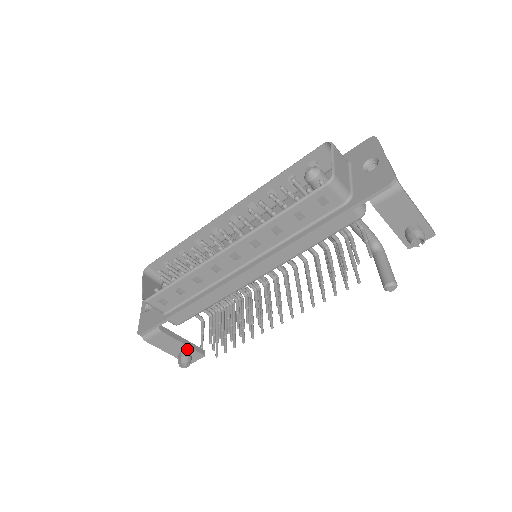
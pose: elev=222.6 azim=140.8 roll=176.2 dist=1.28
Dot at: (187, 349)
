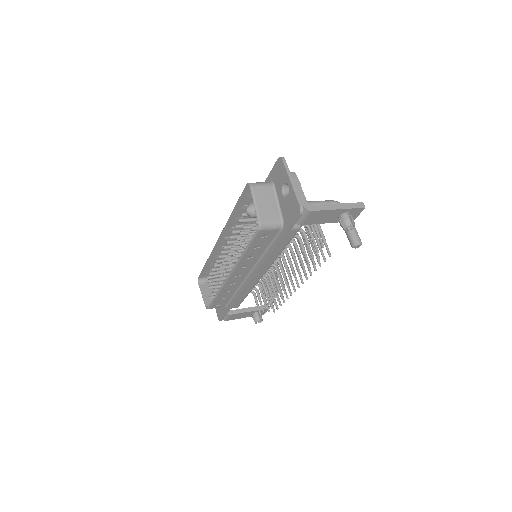
Dot at: (255, 312)
